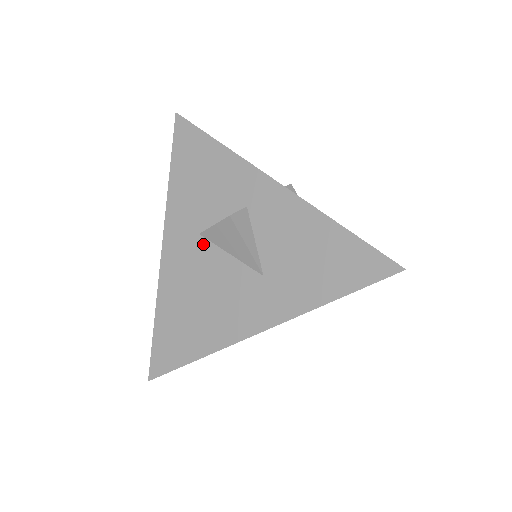
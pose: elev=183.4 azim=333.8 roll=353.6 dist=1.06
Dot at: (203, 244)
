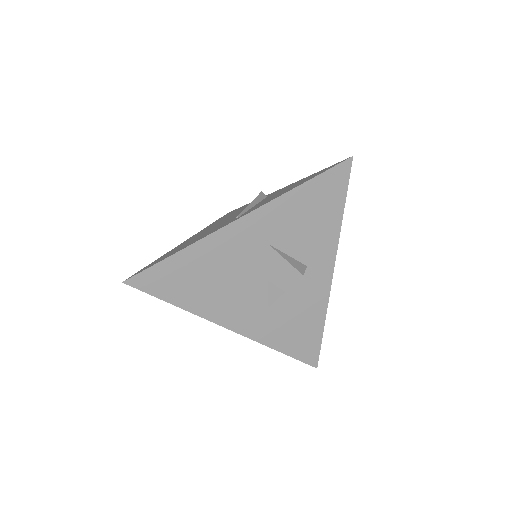
Dot at: (263, 253)
